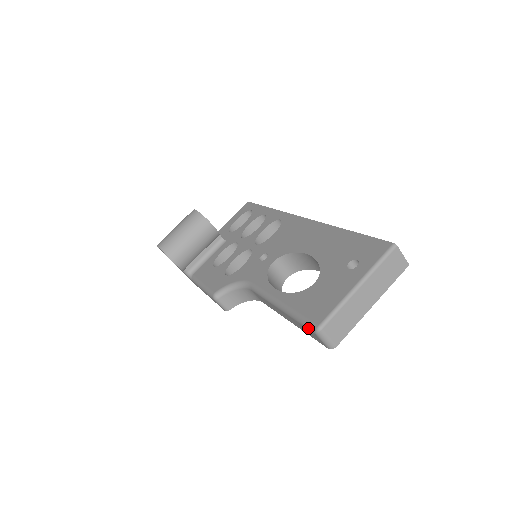
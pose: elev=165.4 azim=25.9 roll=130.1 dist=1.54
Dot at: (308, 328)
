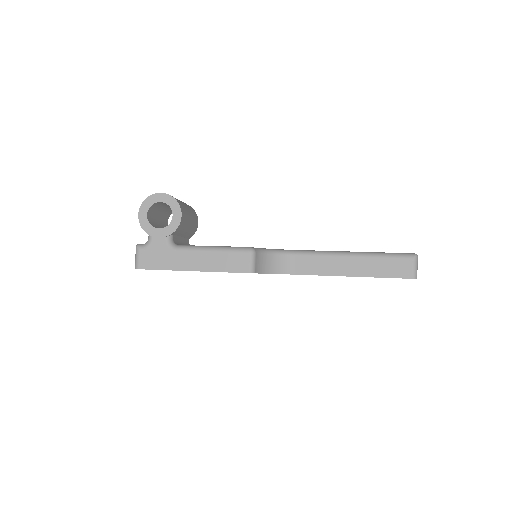
Dot at: (404, 257)
